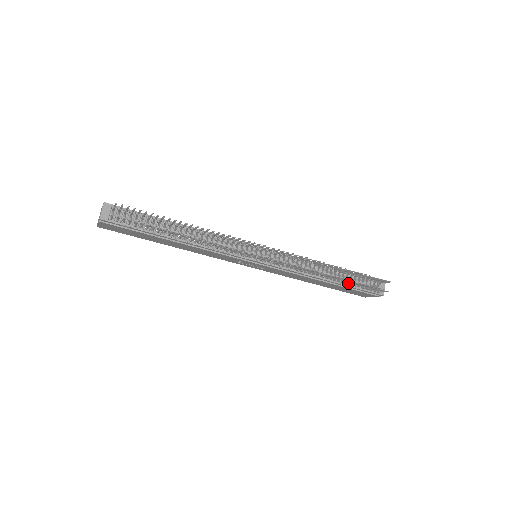
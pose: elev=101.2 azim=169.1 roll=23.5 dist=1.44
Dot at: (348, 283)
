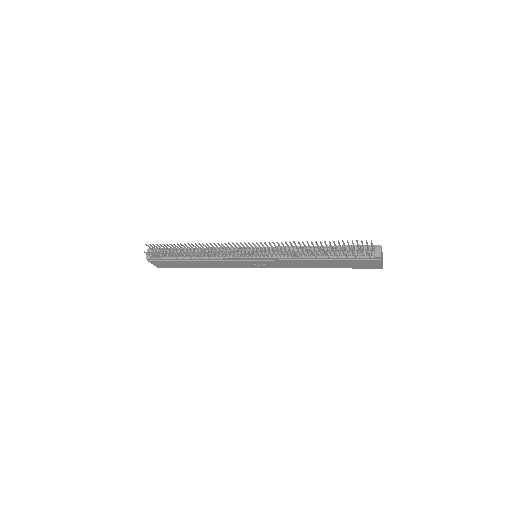
Dot at: (334, 254)
